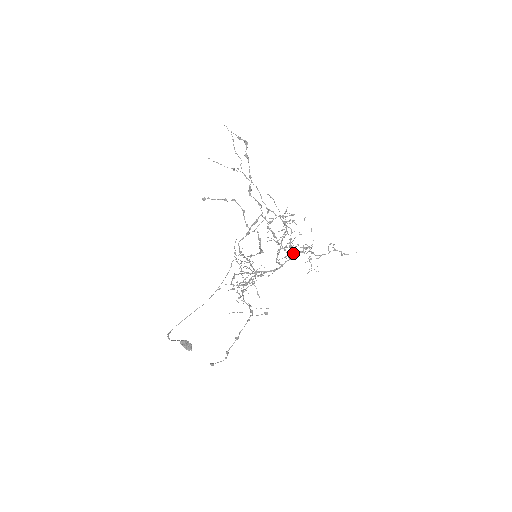
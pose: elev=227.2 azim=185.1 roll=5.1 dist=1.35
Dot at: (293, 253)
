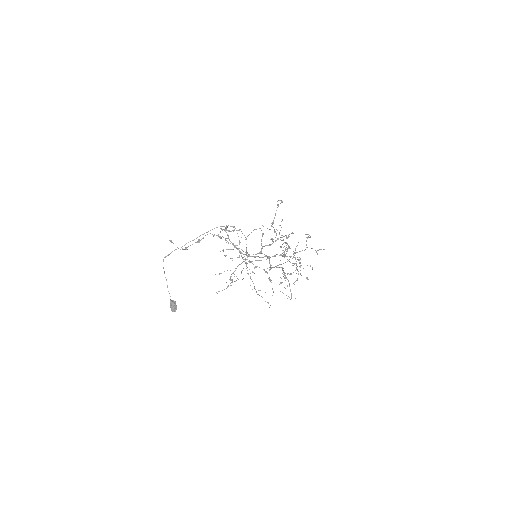
Dot at: (282, 255)
